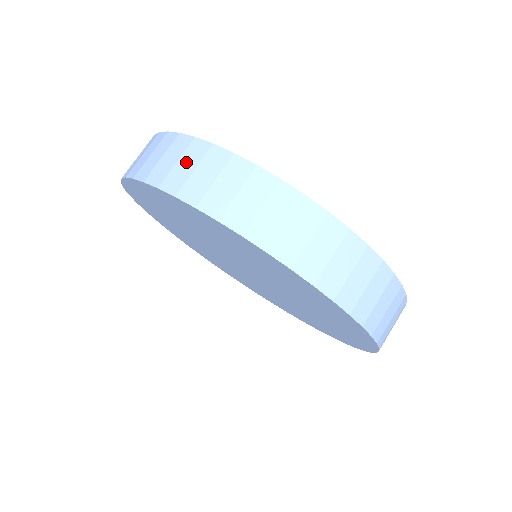
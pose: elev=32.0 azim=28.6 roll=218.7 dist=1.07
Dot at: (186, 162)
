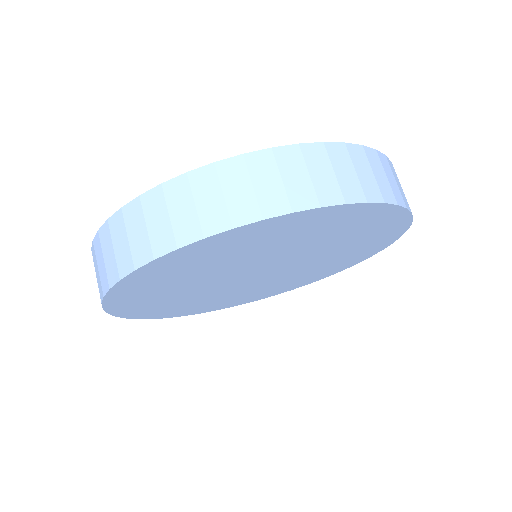
Dot at: (235, 187)
